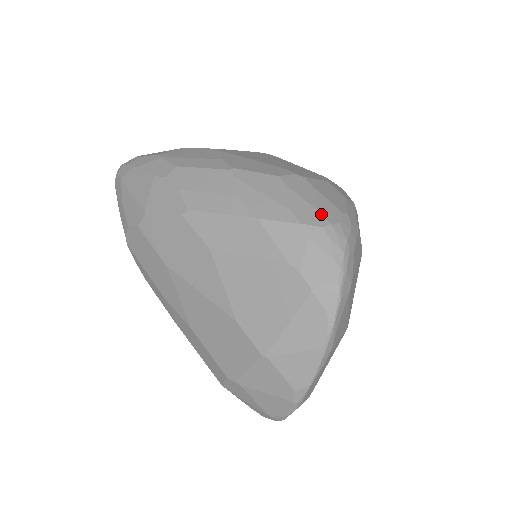
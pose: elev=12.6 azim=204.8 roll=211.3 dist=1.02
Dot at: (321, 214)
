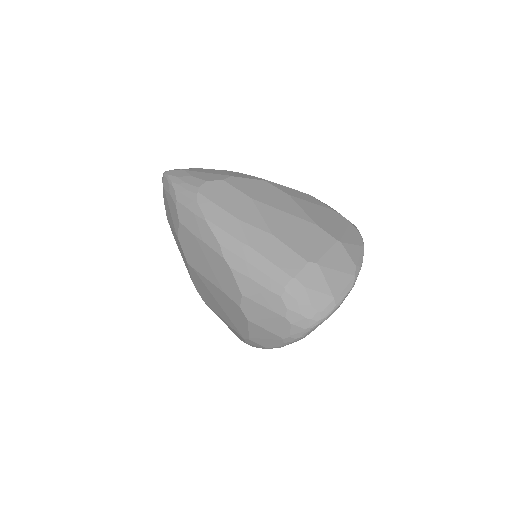
Dot at: occluded
